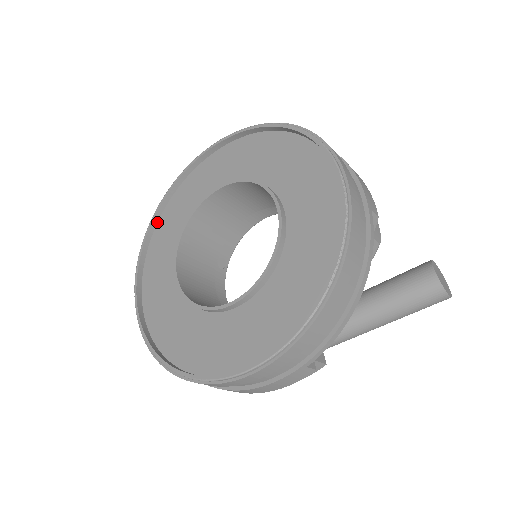
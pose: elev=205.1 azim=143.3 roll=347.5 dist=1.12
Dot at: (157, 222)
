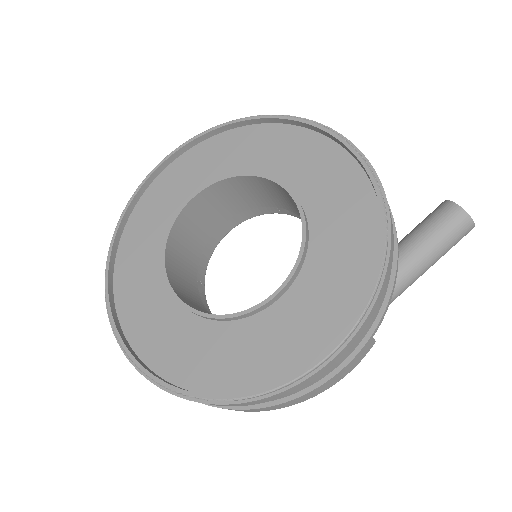
Dot at: (115, 256)
